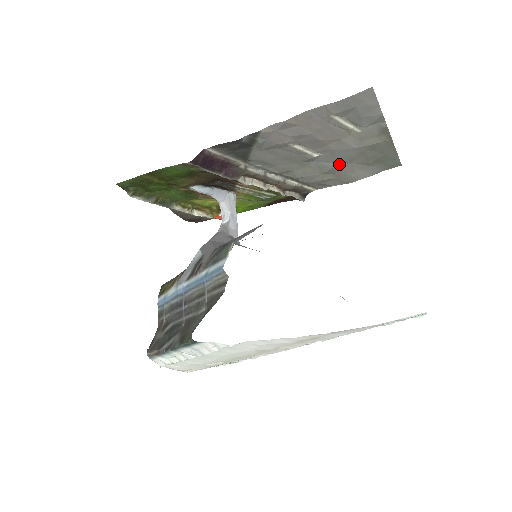
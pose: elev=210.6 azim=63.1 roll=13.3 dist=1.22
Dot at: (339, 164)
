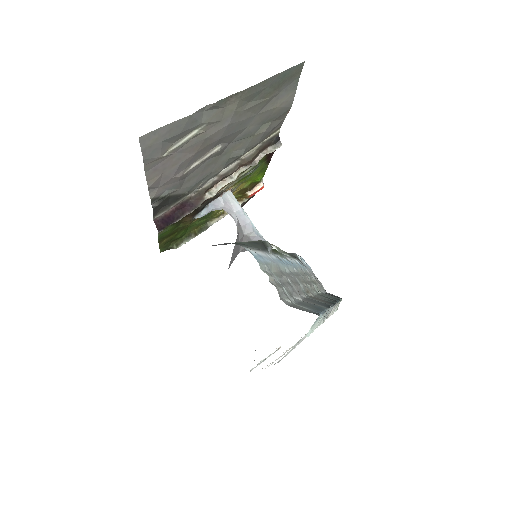
Dot at: (249, 126)
